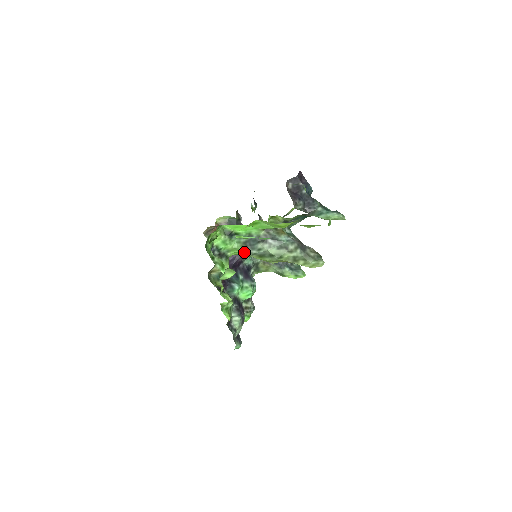
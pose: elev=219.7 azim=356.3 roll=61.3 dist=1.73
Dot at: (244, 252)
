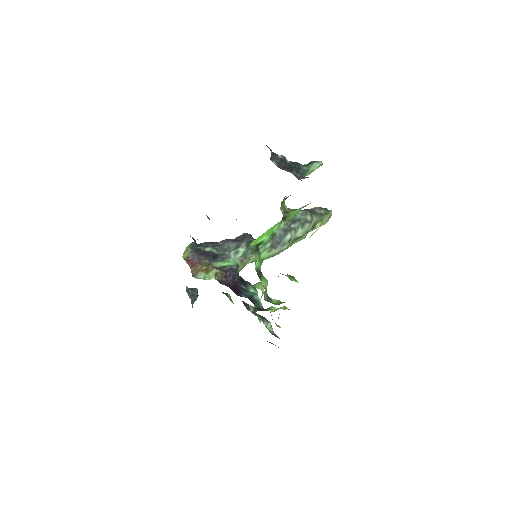
Dot at: (273, 255)
